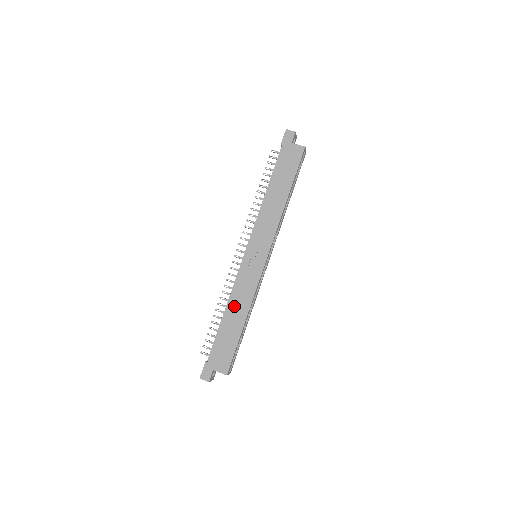
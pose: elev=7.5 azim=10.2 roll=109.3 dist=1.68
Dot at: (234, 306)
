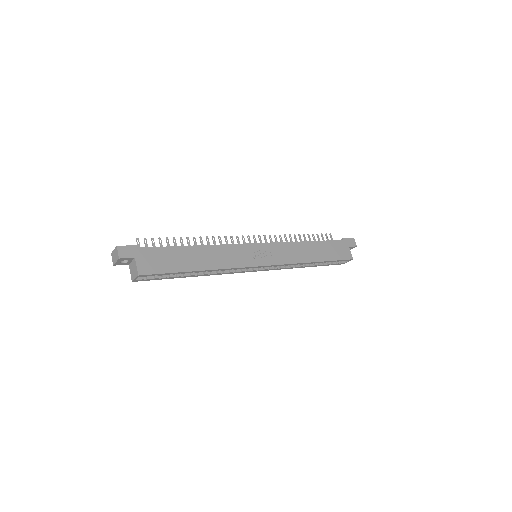
Dot at: (209, 252)
